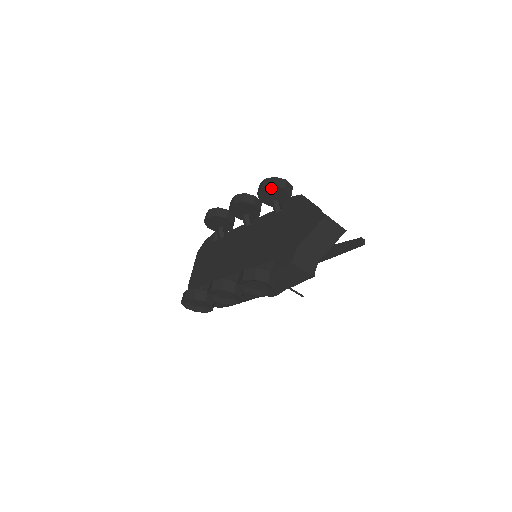
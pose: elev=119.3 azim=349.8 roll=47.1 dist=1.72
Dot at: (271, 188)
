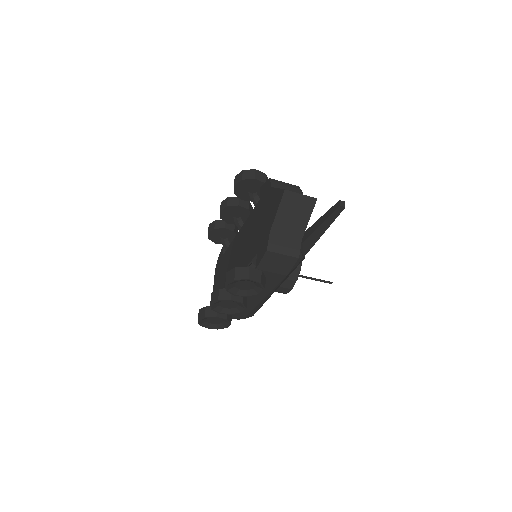
Dot at: (242, 183)
